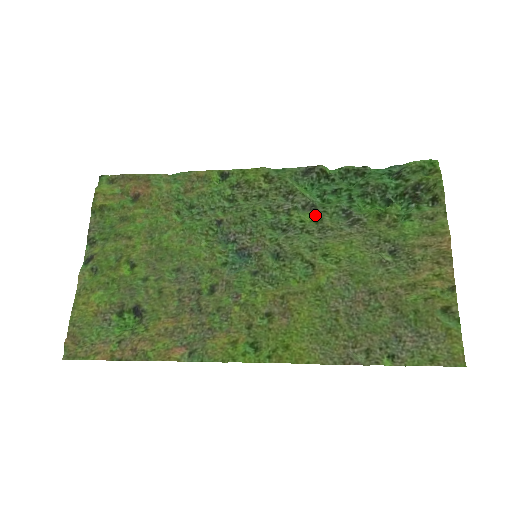
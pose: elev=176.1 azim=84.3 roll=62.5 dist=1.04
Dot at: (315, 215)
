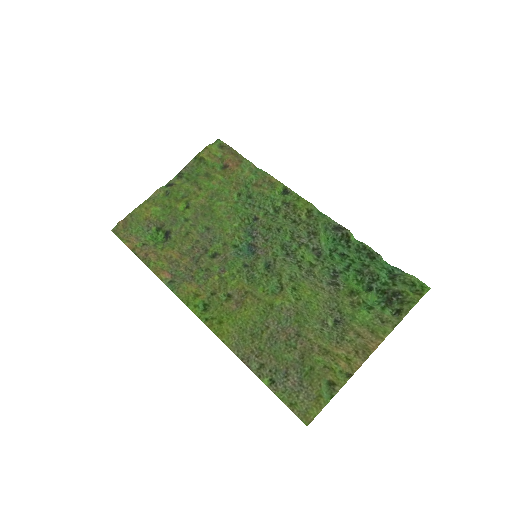
Dot at: (315, 260)
